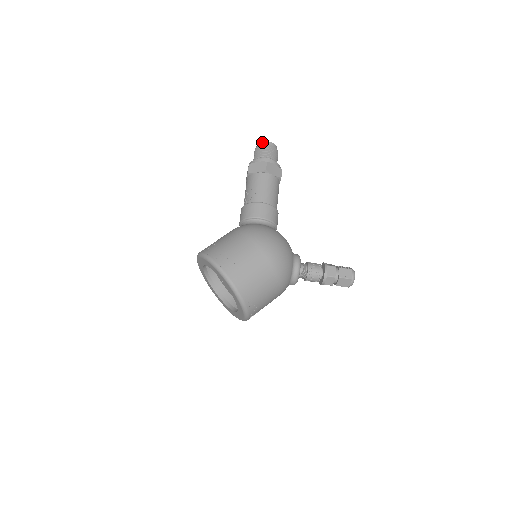
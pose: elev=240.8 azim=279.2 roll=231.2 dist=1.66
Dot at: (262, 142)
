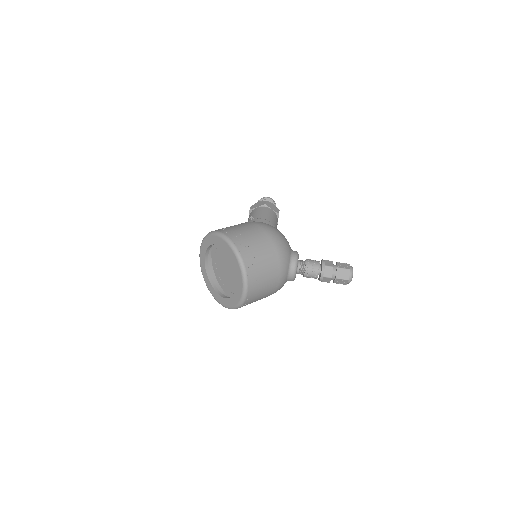
Dot at: occluded
